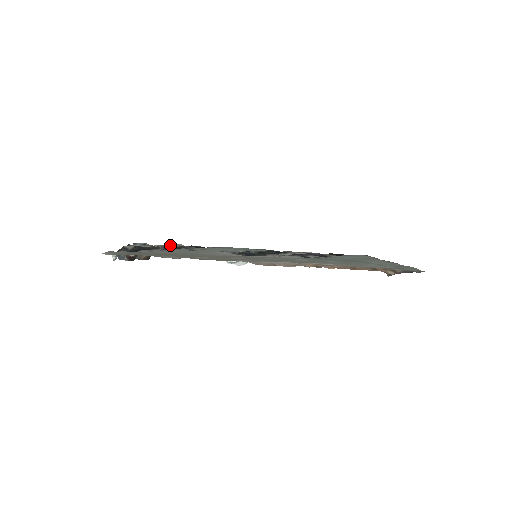
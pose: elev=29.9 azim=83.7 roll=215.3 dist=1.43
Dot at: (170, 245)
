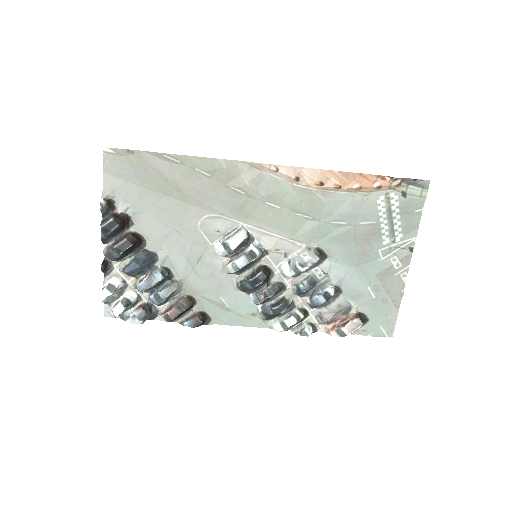
Dot at: (150, 302)
